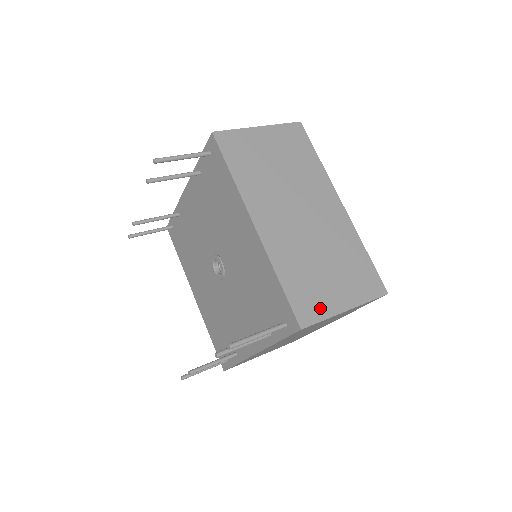
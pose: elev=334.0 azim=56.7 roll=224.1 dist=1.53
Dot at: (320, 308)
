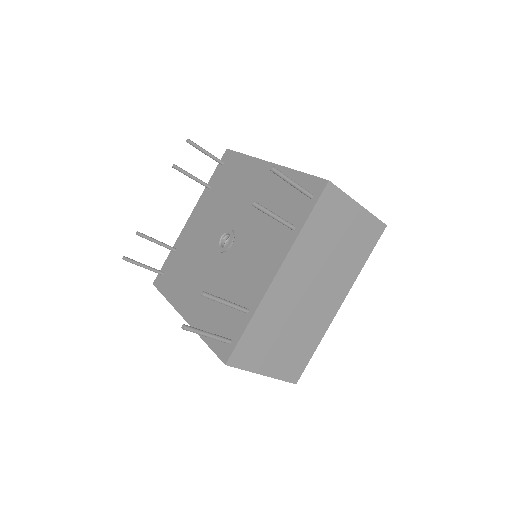
Dot at: occluded
